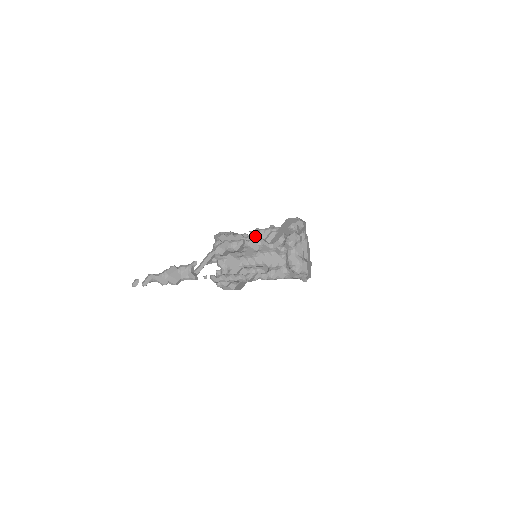
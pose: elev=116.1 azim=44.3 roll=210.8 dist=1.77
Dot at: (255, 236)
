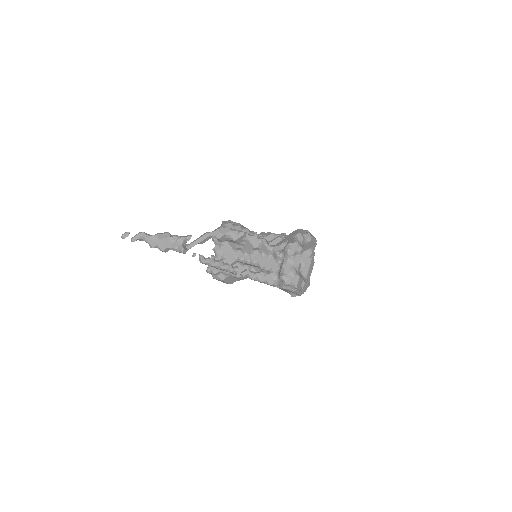
Dot at: (261, 236)
